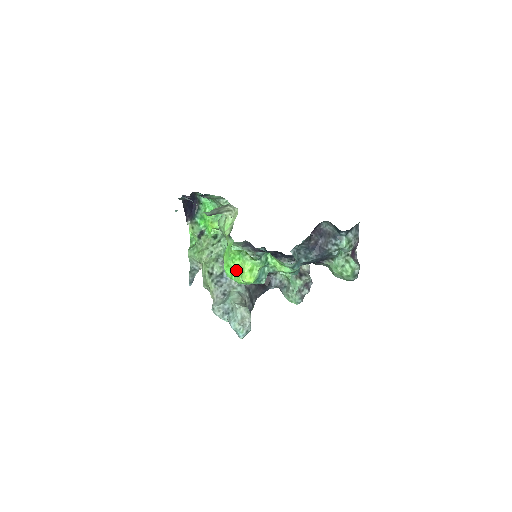
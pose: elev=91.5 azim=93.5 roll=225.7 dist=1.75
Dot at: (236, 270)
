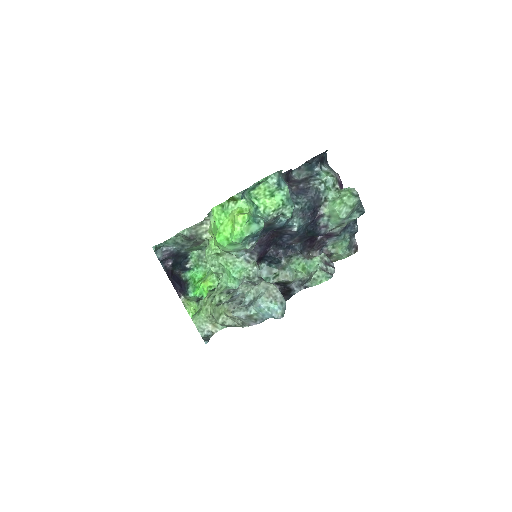
Dot at: (228, 228)
